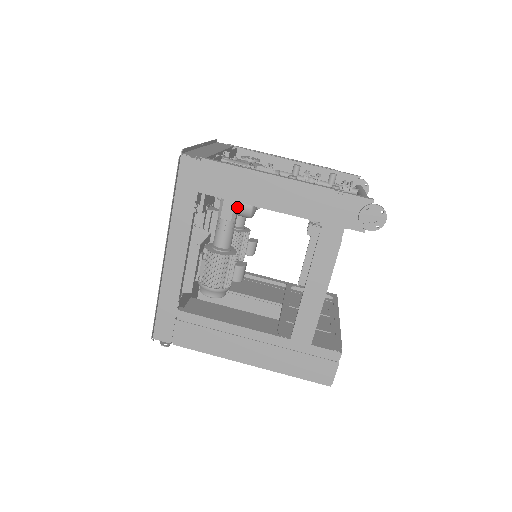
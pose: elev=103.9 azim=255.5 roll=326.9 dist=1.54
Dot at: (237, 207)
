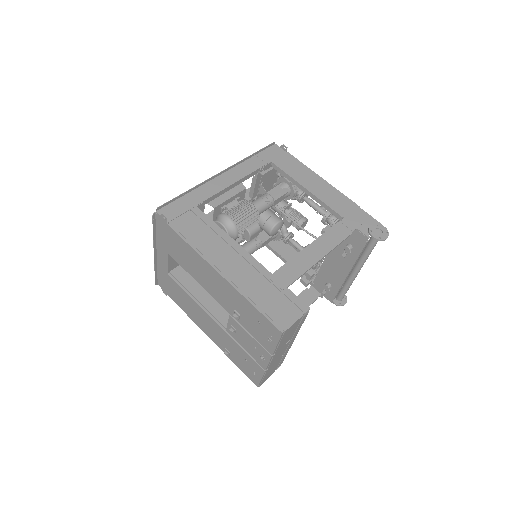
Dot at: (282, 196)
